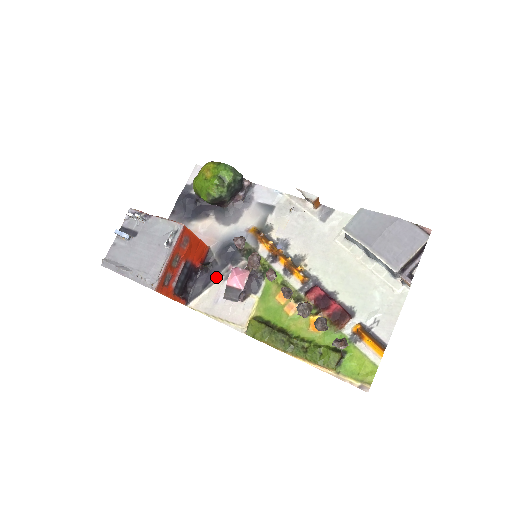
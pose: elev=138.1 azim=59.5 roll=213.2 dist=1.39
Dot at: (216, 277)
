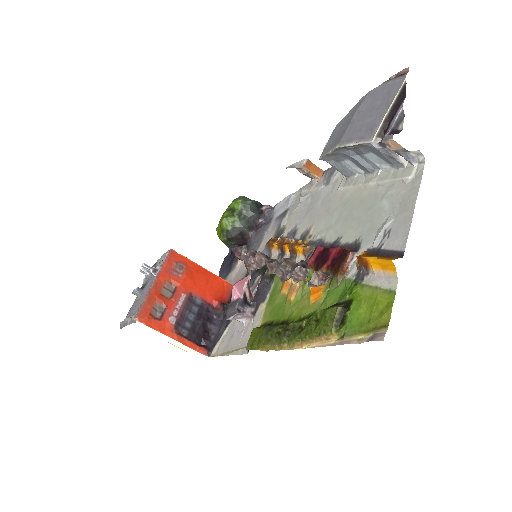
Dot at: occluded
